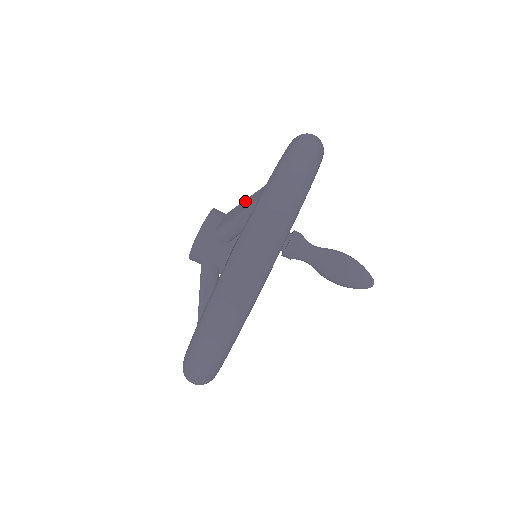
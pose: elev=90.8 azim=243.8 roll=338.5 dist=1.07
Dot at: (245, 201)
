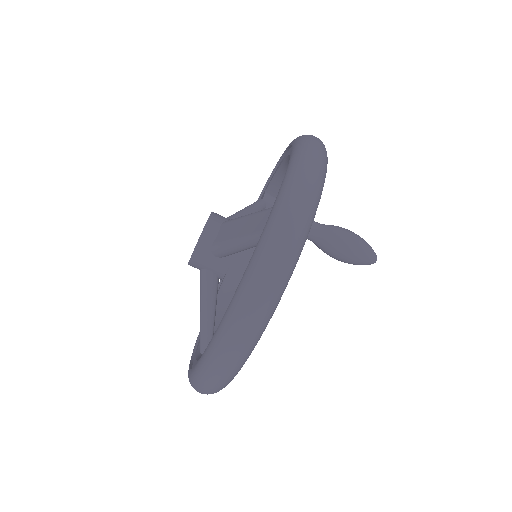
Dot at: (242, 221)
